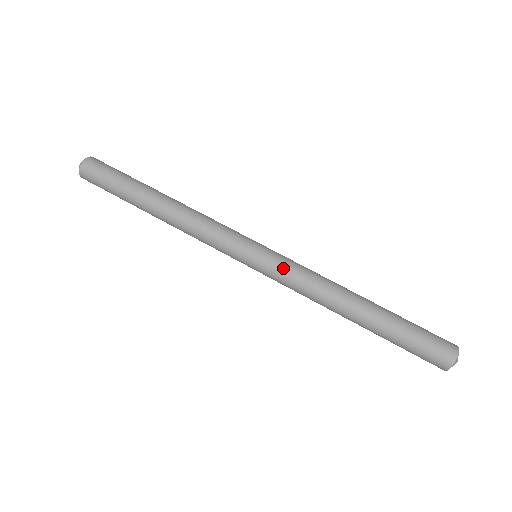
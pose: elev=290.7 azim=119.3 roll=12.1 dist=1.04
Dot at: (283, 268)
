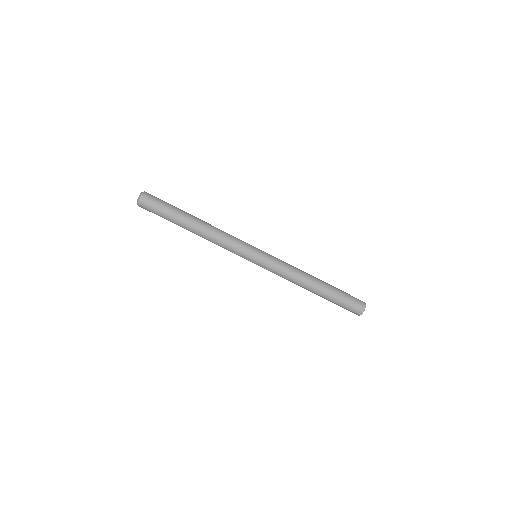
Dot at: (275, 262)
